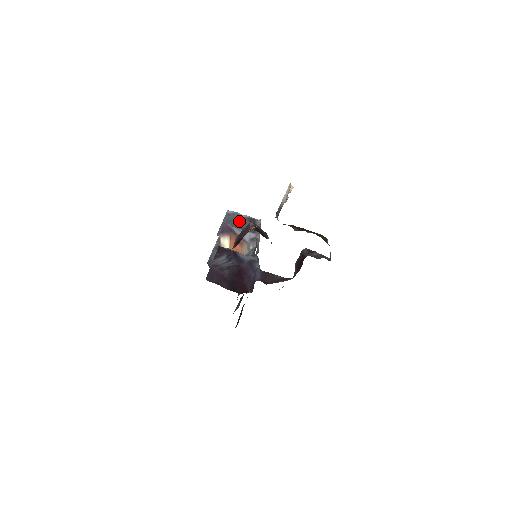
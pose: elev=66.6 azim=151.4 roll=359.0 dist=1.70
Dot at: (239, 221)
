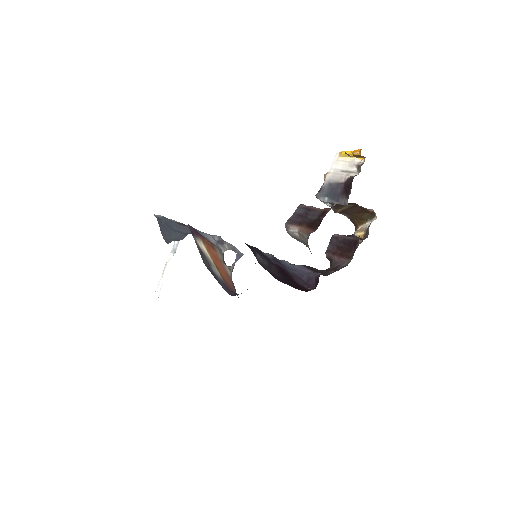
Dot at: (175, 226)
